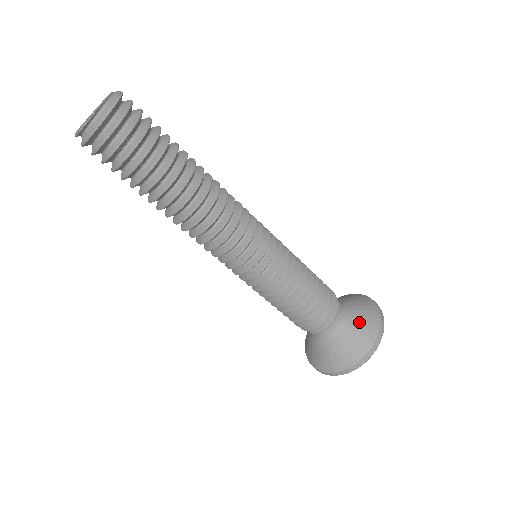
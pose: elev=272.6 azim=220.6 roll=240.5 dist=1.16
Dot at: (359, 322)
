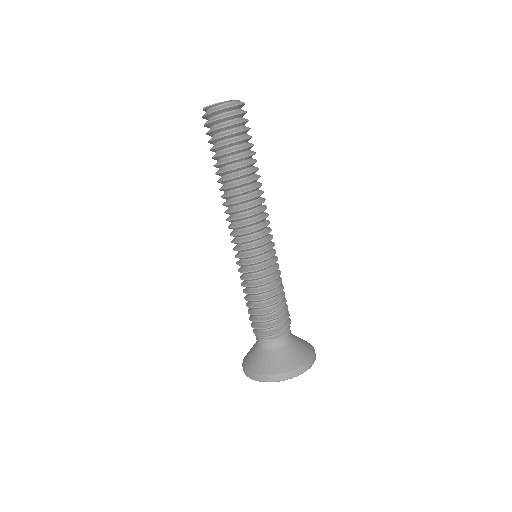
Dot at: (298, 349)
